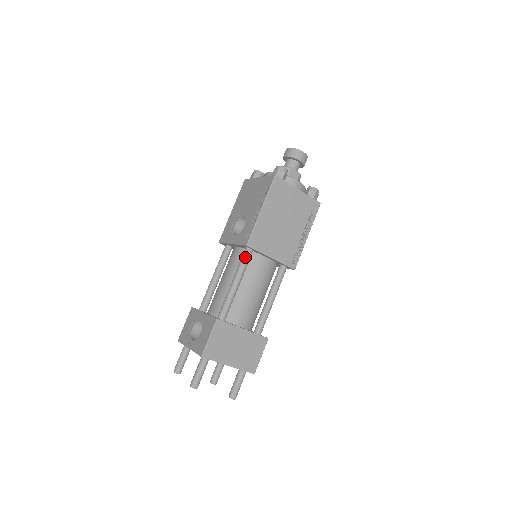
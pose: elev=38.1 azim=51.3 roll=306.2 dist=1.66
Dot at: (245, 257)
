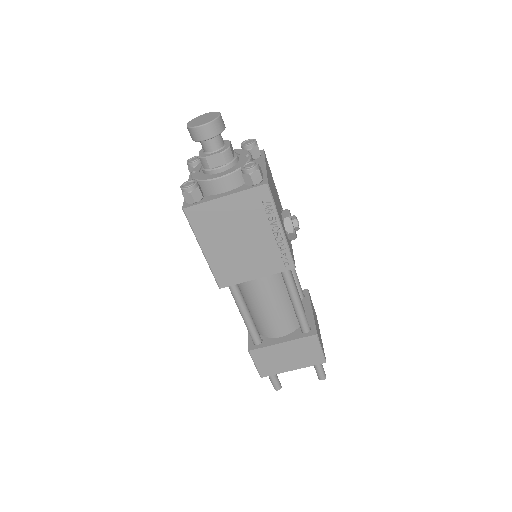
Dot at: (231, 291)
